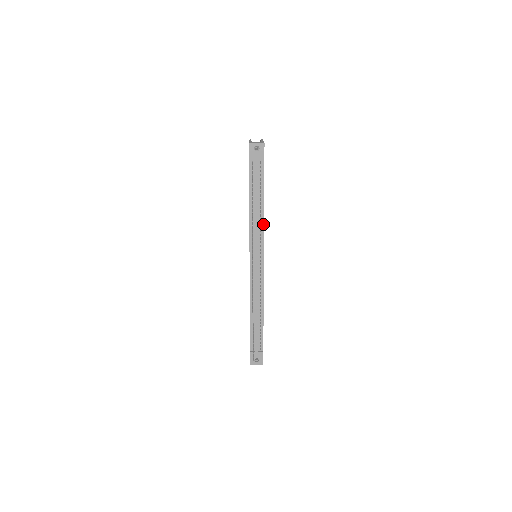
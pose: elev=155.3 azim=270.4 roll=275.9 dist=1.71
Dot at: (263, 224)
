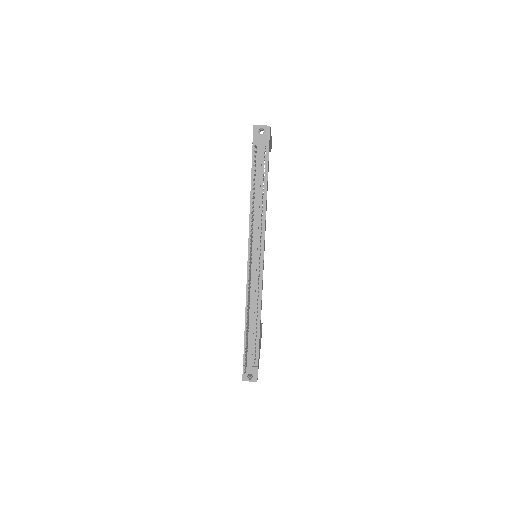
Dot at: (265, 217)
